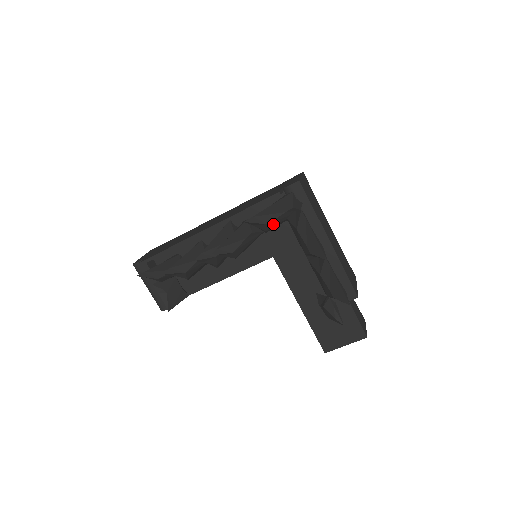
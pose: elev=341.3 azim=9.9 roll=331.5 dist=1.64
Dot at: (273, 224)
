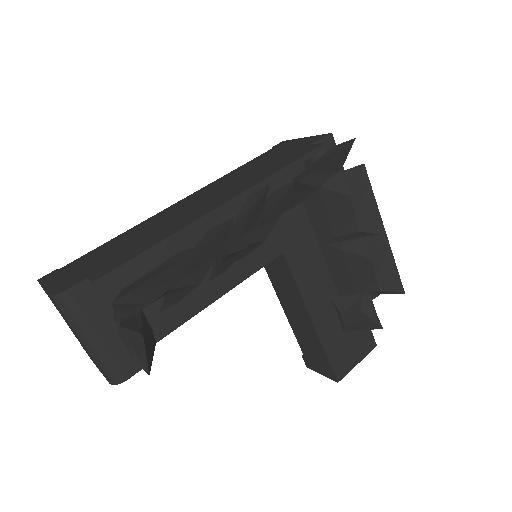
Dot at: occluded
